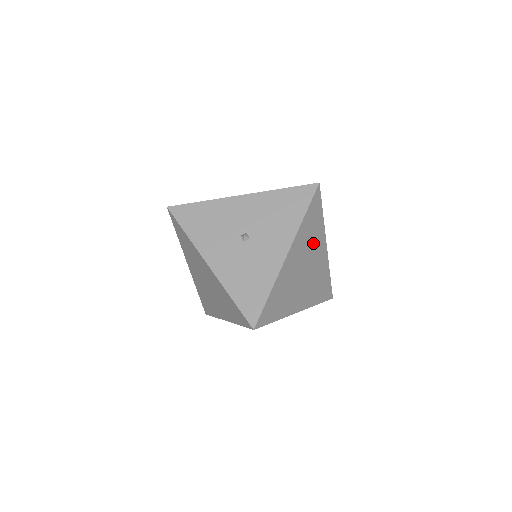
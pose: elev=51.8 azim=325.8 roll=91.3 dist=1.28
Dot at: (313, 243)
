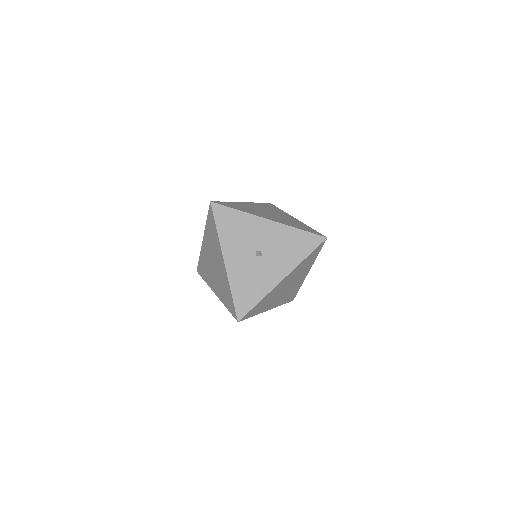
Dot at: (302, 271)
